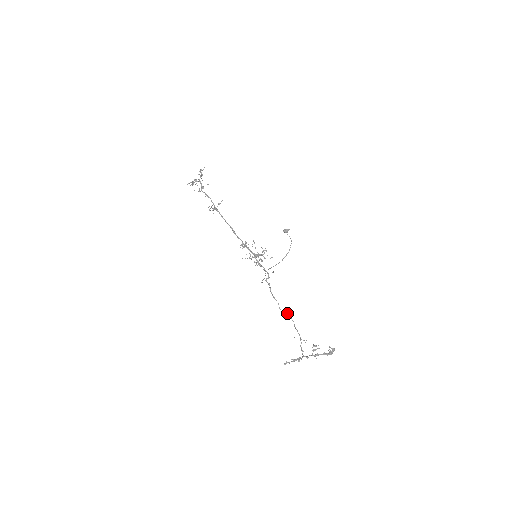
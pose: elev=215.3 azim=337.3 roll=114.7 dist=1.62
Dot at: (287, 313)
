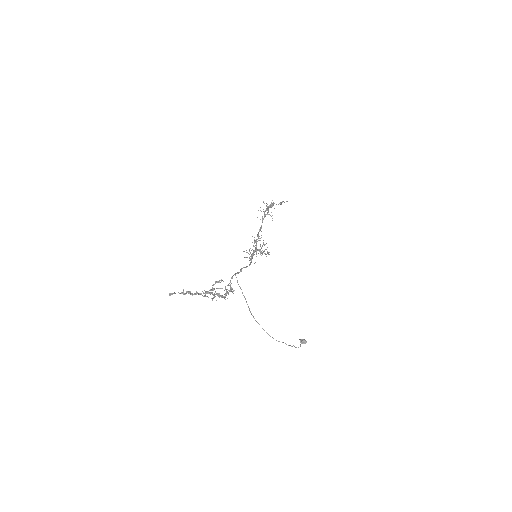
Dot at: occluded
